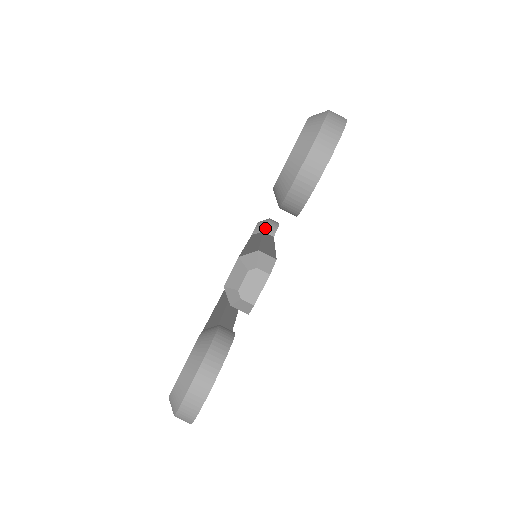
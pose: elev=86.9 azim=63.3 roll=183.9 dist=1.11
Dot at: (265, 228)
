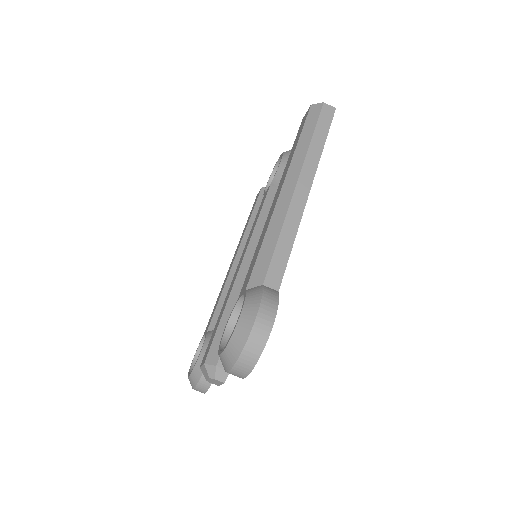
Dot at: occluded
